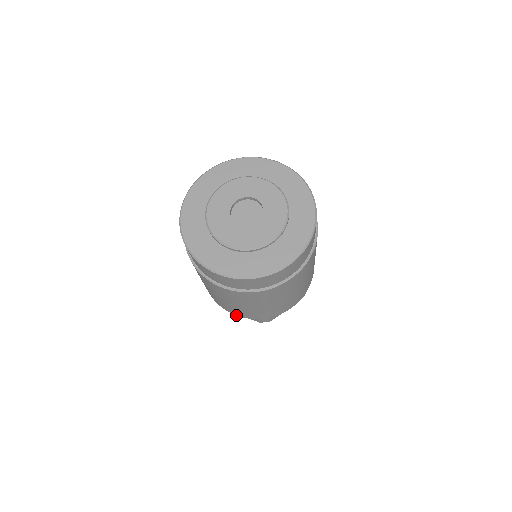
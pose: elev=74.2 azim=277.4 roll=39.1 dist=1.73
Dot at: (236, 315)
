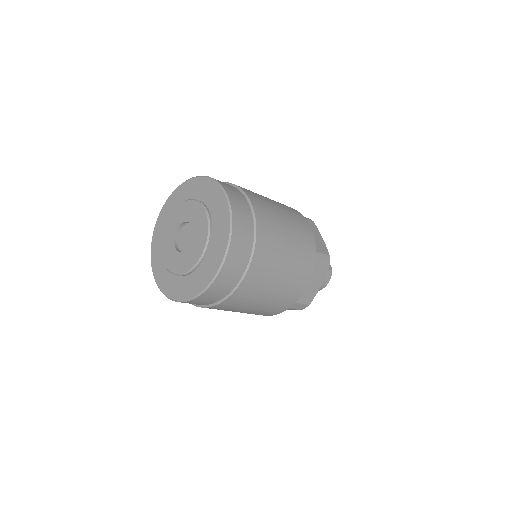
Dot at: occluded
